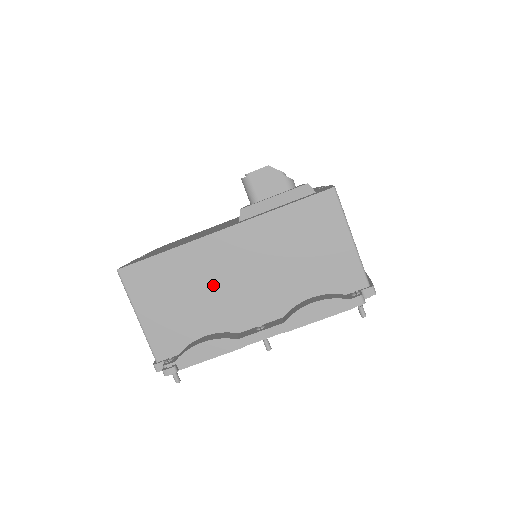
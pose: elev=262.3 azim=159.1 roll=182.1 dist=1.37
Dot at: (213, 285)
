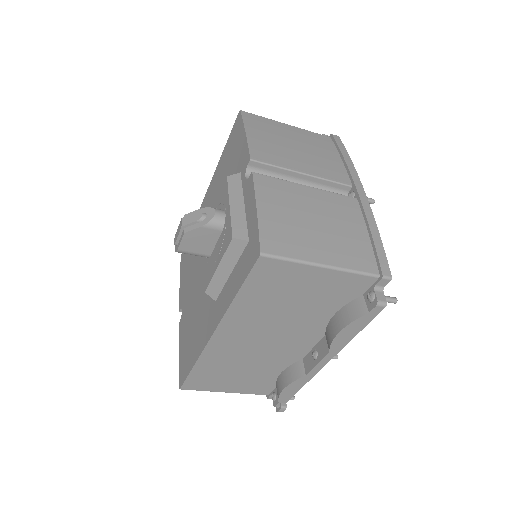
Dot at: (250, 356)
